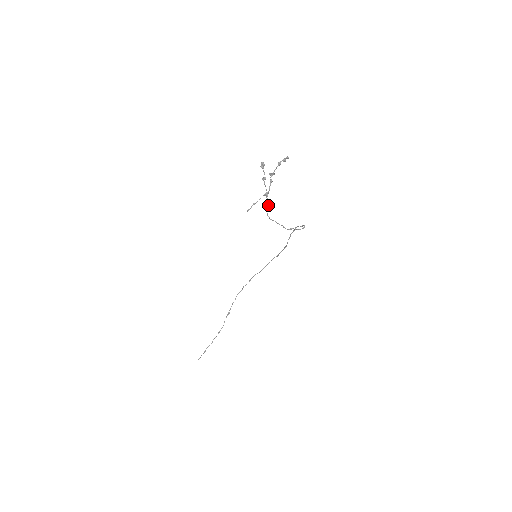
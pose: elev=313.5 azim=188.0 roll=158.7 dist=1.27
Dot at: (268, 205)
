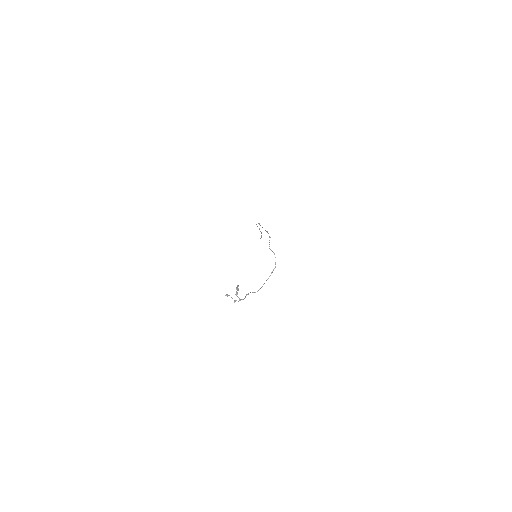
Dot at: occluded
